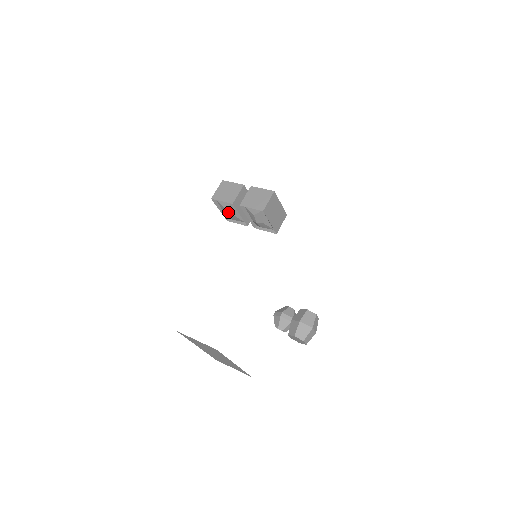
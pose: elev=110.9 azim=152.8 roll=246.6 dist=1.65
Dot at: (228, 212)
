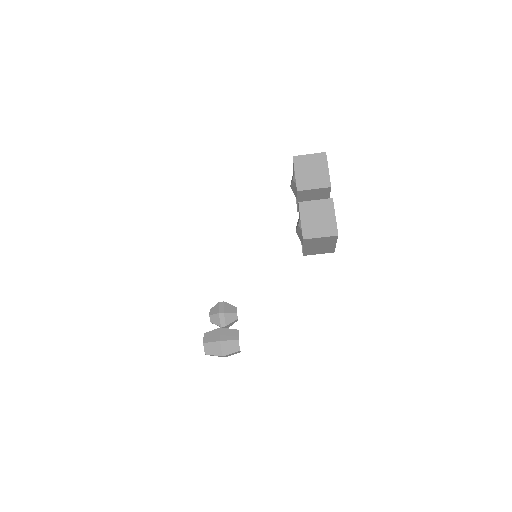
Dot at: (292, 185)
